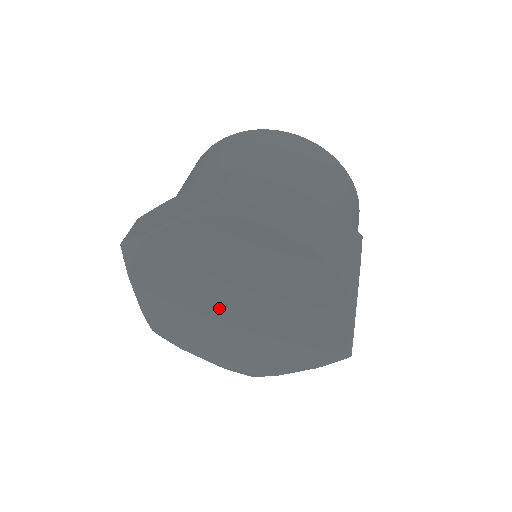
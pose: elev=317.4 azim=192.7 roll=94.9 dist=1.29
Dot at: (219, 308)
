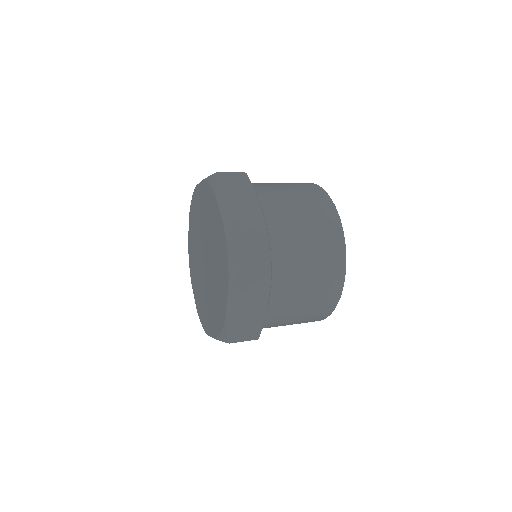
Dot at: (202, 255)
